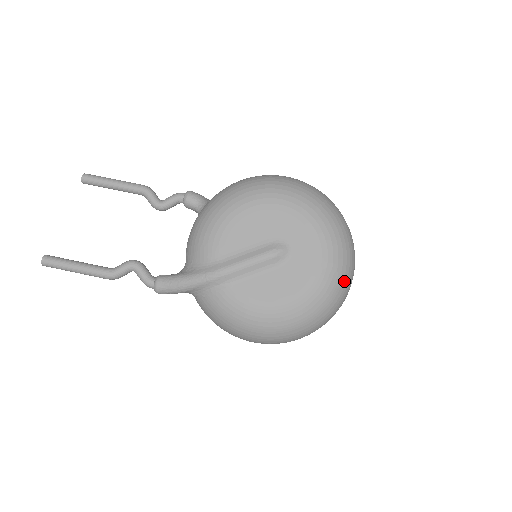
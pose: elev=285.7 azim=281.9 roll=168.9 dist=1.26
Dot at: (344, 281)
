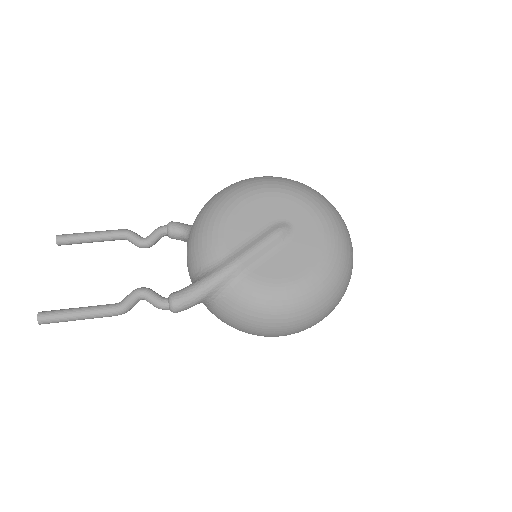
Dot at: (348, 243)
